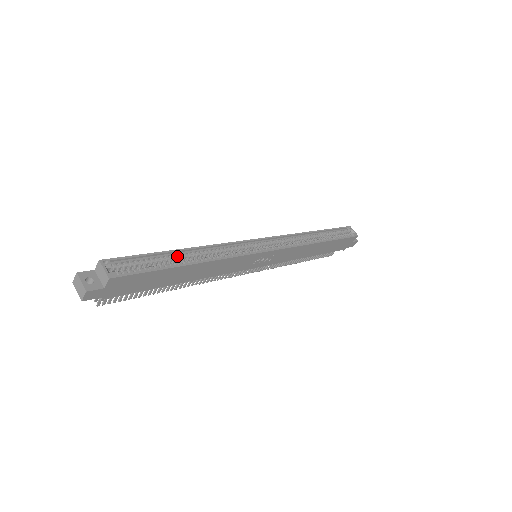
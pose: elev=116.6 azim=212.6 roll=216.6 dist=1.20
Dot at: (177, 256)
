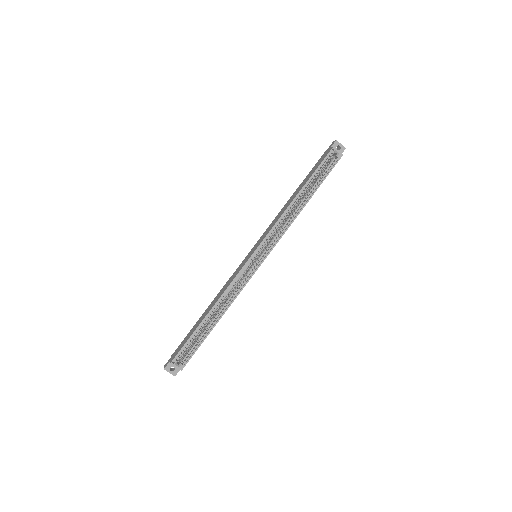
Dot at: (206, 322)
